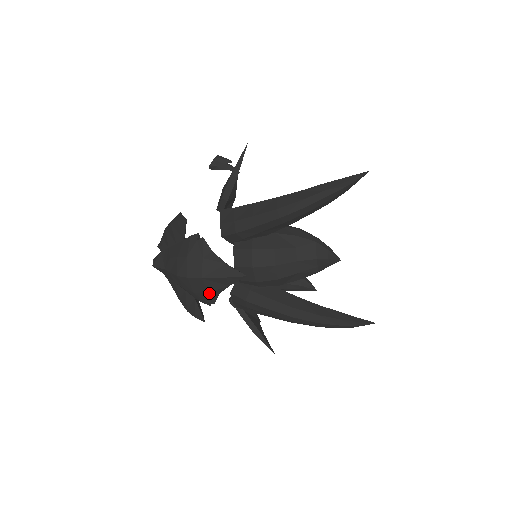
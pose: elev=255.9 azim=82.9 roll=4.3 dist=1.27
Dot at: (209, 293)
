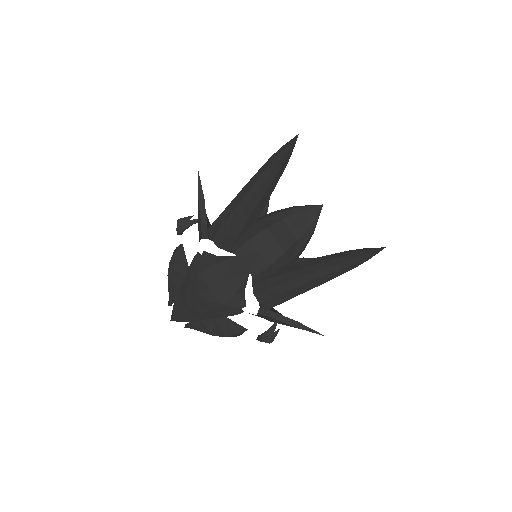
Dot at: (236, 294)
